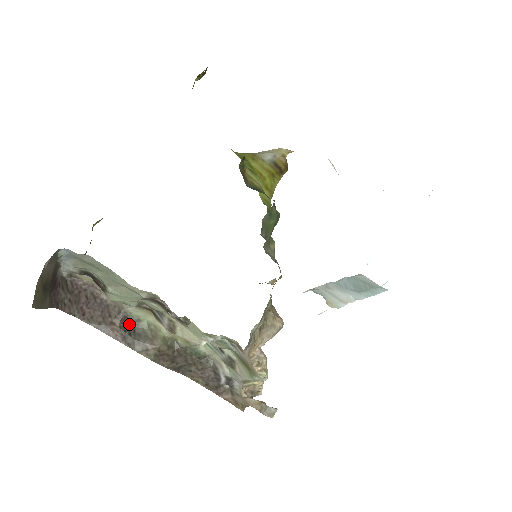
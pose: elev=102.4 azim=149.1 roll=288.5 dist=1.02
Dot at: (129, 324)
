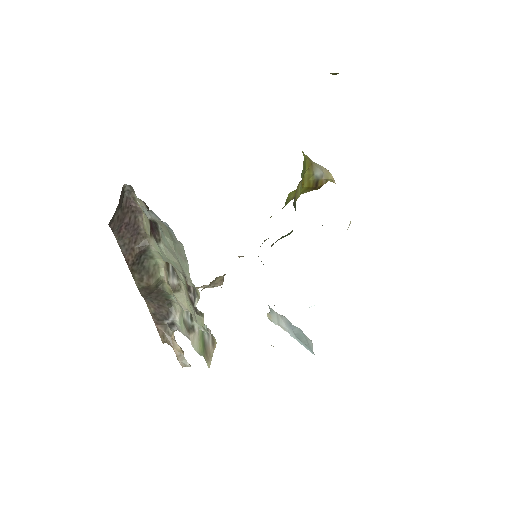
Dot at: (143, 255)
